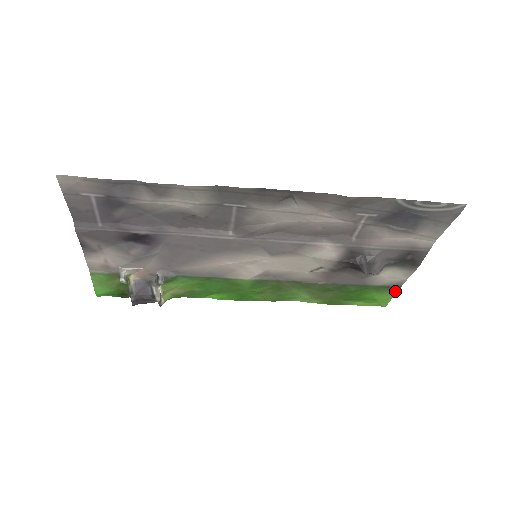
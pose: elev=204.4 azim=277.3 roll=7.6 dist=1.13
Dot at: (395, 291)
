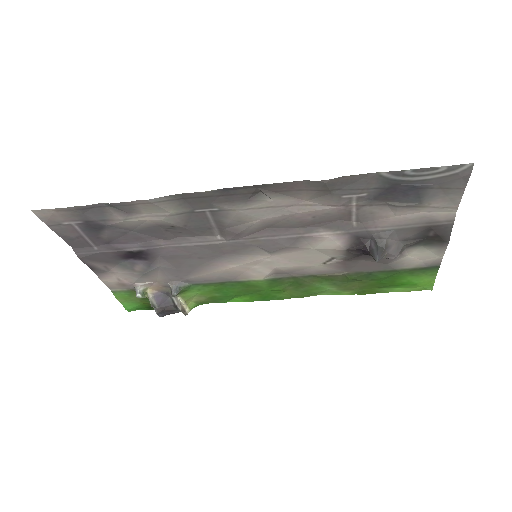
Dot at: (435, 272)
